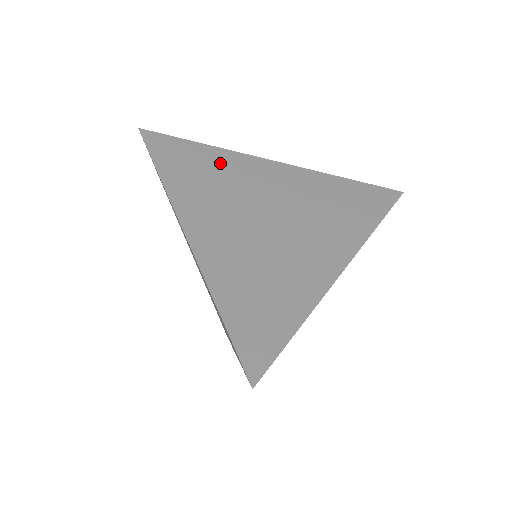
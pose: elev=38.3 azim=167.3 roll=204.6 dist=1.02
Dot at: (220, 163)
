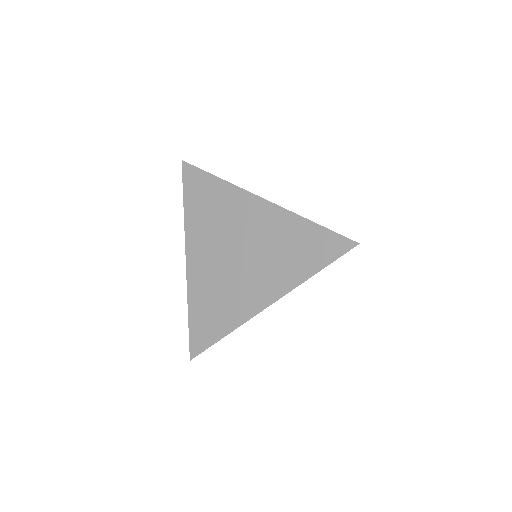
Dot at: (222, 198)
